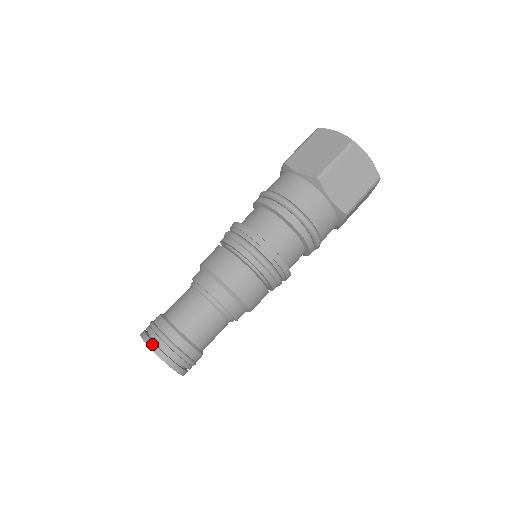
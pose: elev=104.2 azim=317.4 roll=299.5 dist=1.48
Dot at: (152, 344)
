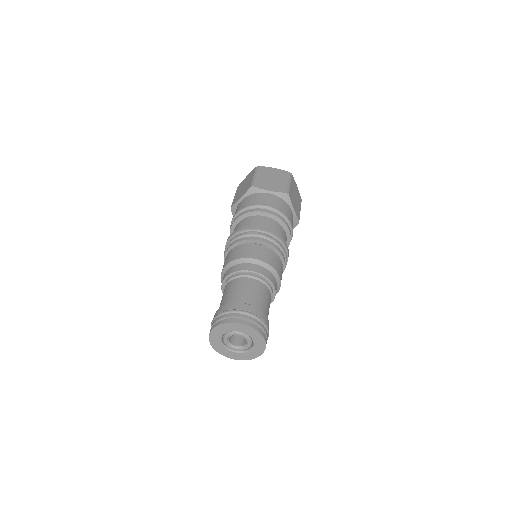
Dot at: (247, 322)
